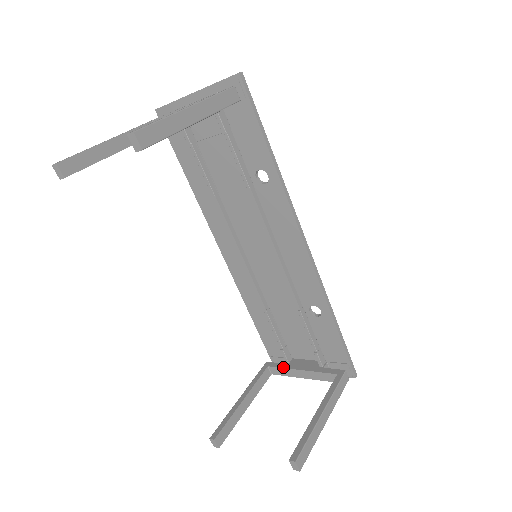
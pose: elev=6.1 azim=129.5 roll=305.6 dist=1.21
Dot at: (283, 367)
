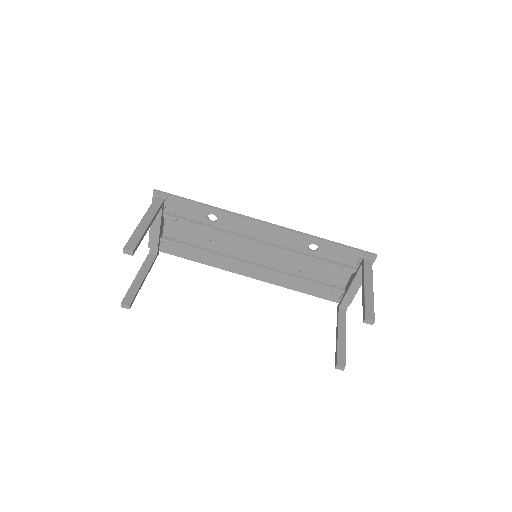
Dot at: (343, 297)
